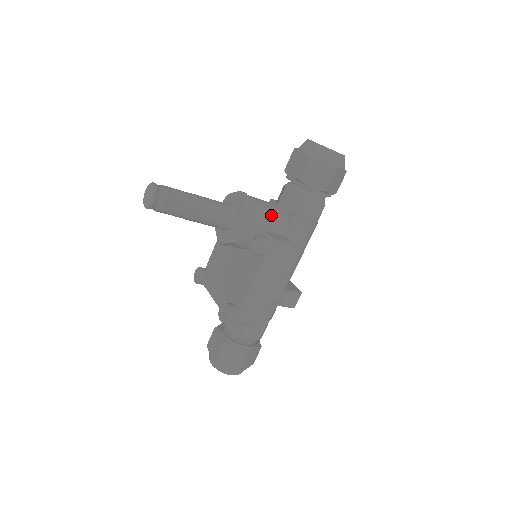
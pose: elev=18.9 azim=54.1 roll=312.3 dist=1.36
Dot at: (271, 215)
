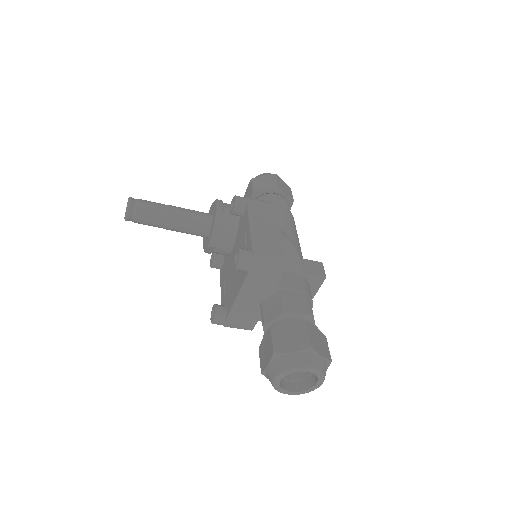
Dot at: occluded
